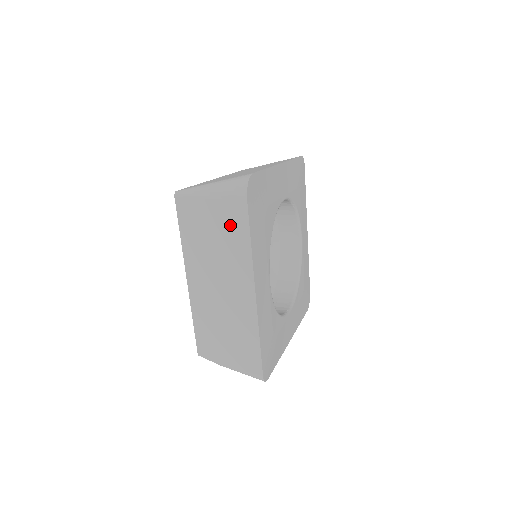
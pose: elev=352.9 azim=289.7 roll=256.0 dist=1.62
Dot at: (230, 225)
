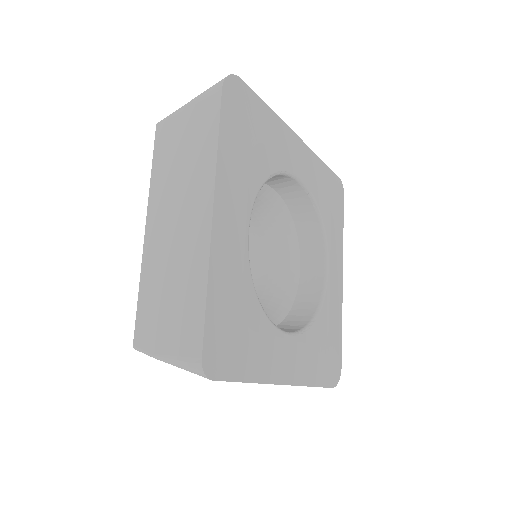
Dot at: (201, 130)
